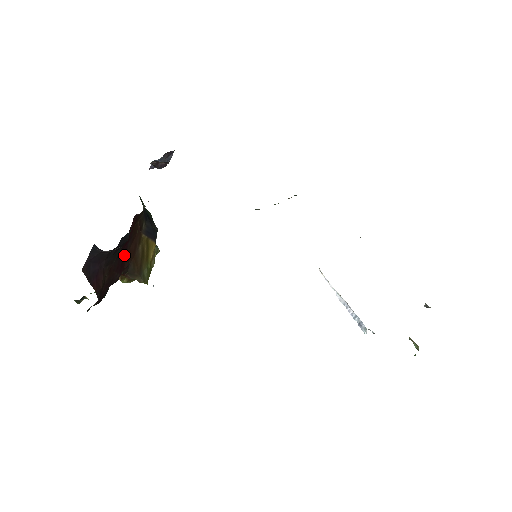
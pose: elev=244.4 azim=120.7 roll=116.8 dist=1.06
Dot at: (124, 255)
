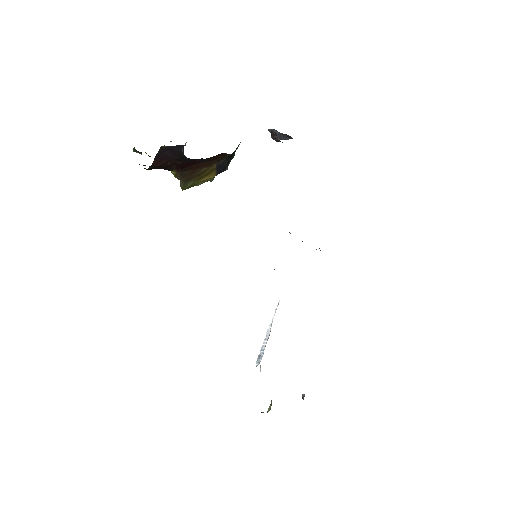
Dot at: (191, 163)
